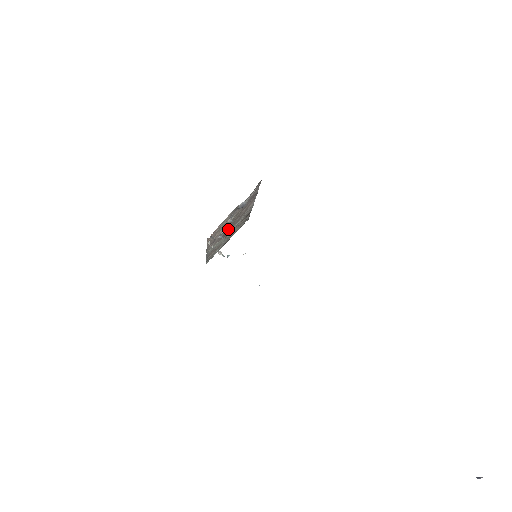
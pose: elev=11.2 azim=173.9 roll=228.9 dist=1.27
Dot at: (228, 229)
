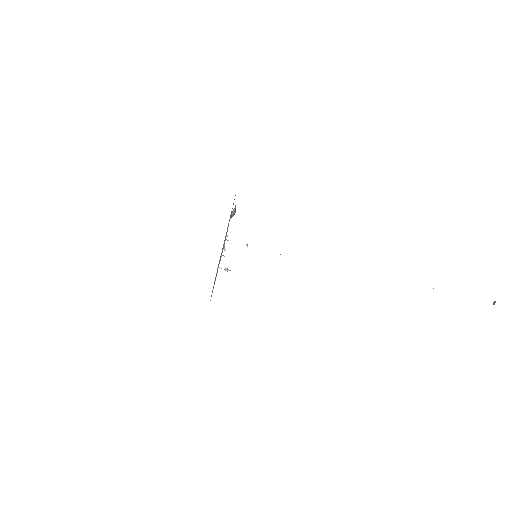
Dot at: occluded
